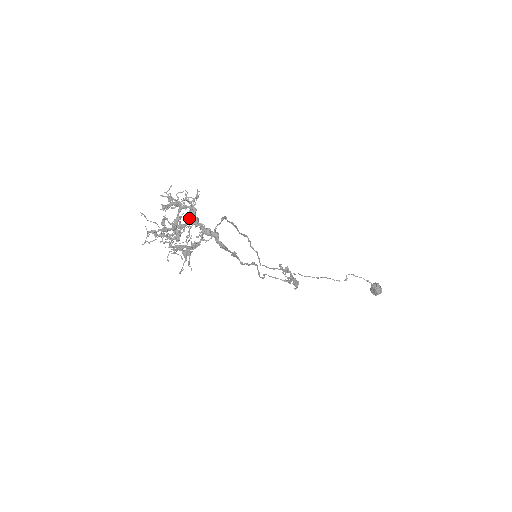
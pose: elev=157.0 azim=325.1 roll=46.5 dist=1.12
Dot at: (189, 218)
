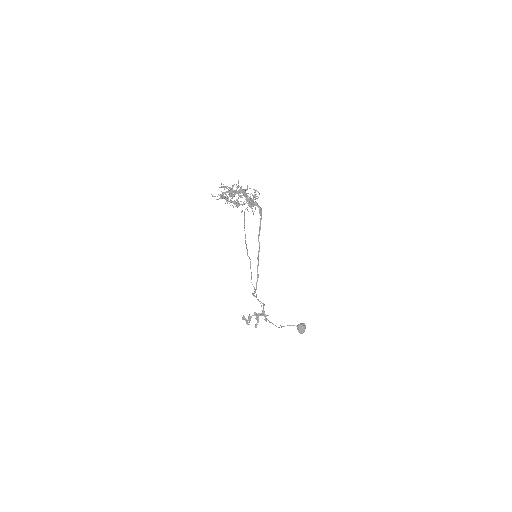
Dot at: occluded
